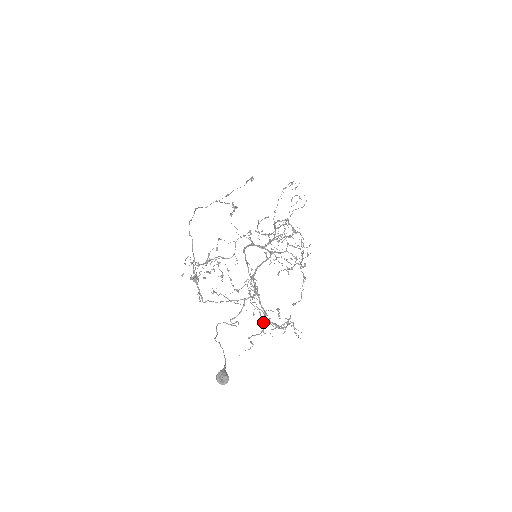
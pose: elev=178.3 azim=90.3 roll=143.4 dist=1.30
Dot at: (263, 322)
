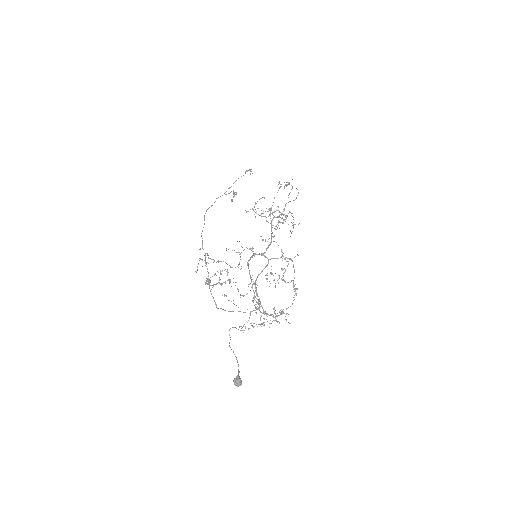
Dot at: (263, 318)
